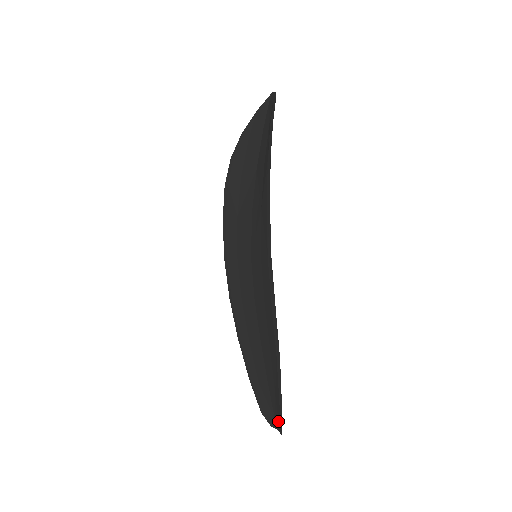
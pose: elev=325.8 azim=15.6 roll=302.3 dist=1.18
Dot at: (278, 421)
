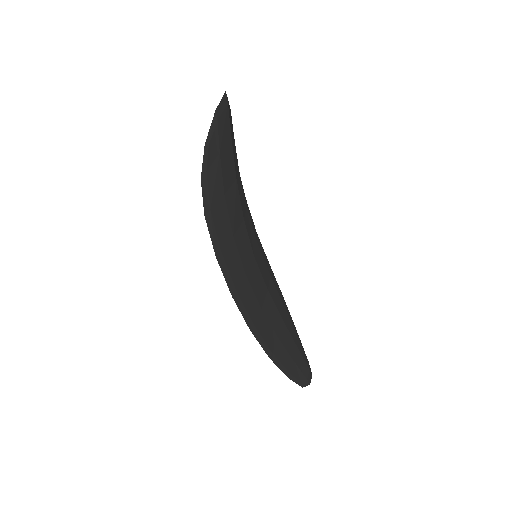
Dot at: (303, 377)
